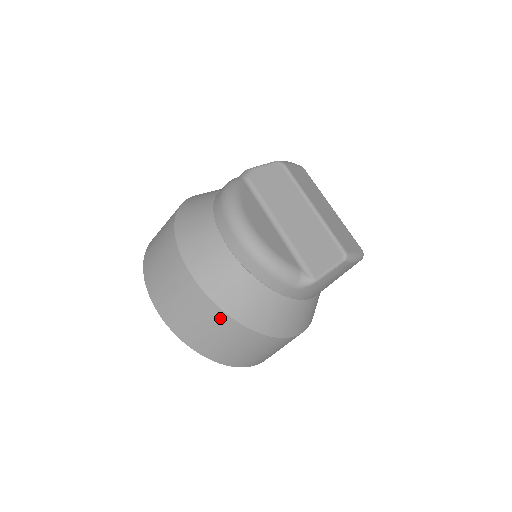
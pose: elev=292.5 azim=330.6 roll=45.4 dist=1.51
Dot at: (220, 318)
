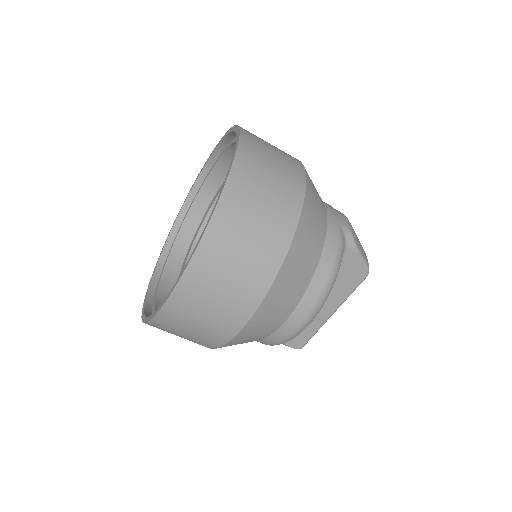
Dot at: (207, 345)
